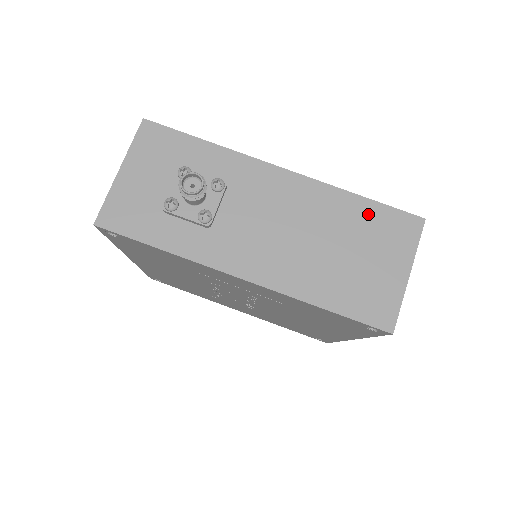
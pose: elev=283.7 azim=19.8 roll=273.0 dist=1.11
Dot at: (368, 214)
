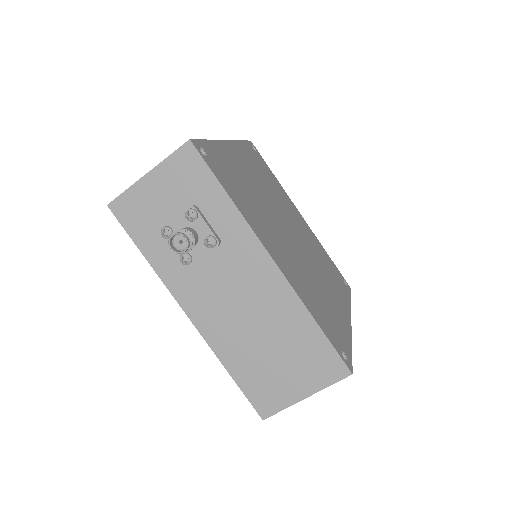
Dot at: (311, 340)
